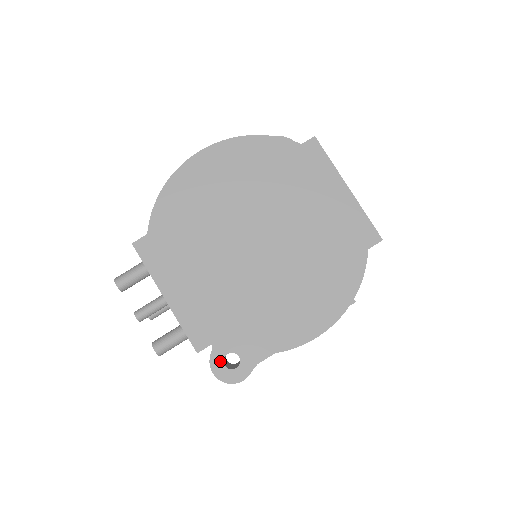
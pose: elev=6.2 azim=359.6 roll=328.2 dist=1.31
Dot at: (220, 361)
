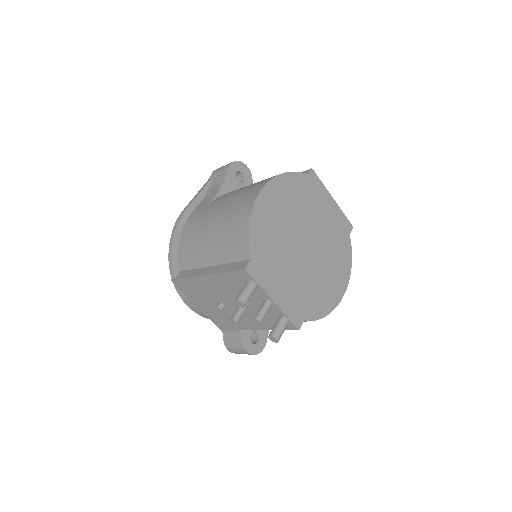
Dot at: (248, 341)
